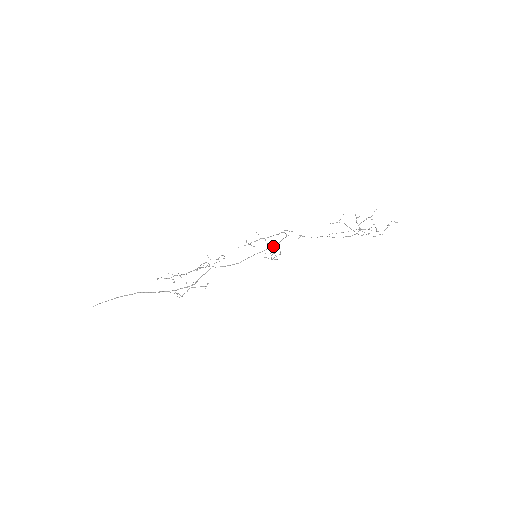
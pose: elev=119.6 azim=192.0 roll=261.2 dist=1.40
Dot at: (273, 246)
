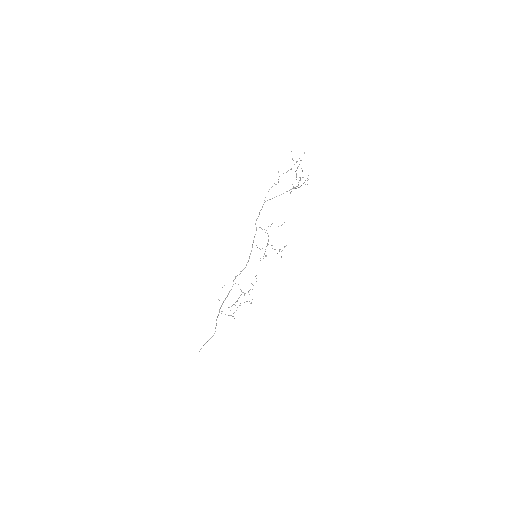
Dot at: occluded
